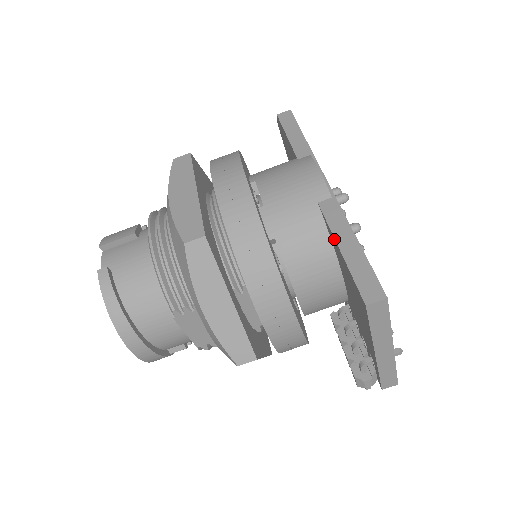
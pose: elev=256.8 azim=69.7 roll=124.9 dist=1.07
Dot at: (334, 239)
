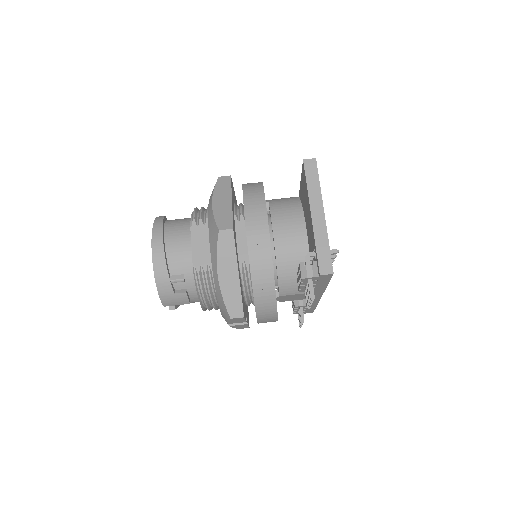
Dot at: (300, 185)
